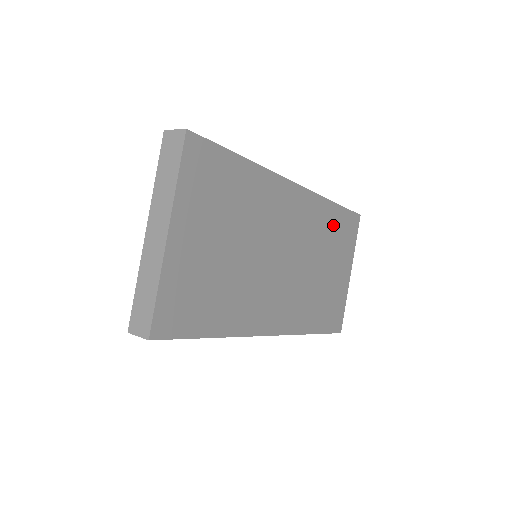
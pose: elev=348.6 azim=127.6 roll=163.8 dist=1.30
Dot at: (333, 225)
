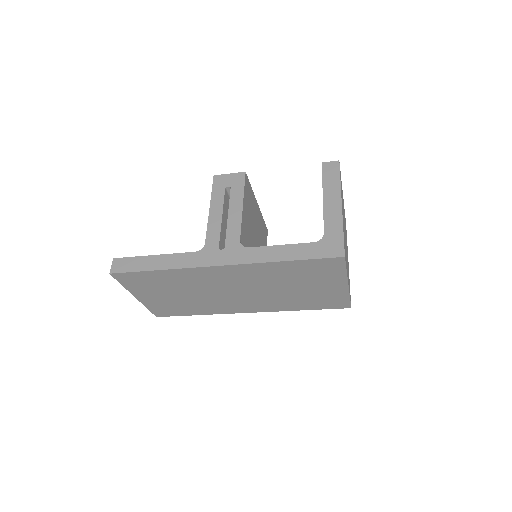
Dot at: (291, 270)
